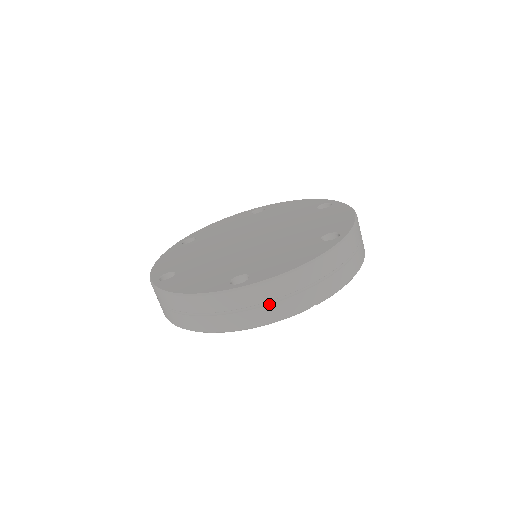
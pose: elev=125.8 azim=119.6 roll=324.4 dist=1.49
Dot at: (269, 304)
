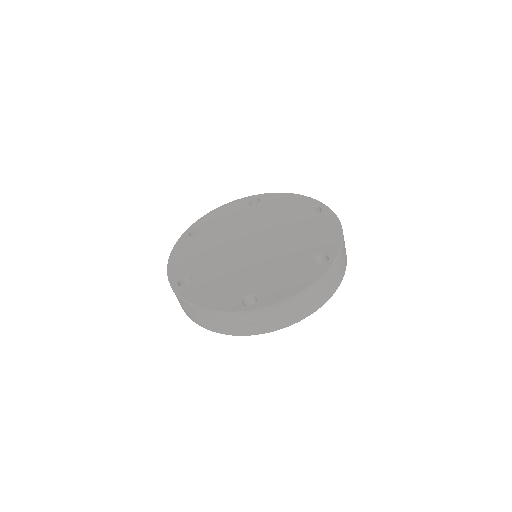
Dot at: (273, 320)
